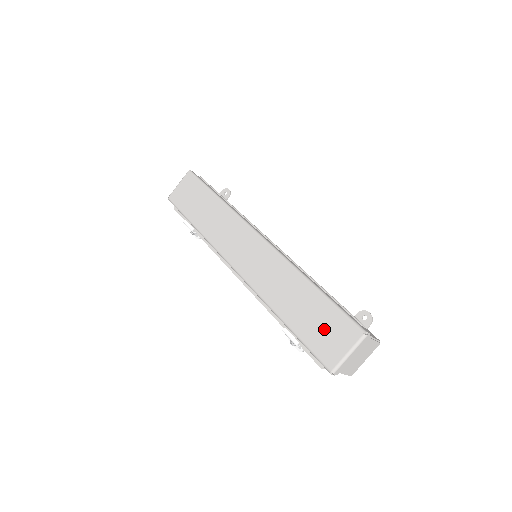
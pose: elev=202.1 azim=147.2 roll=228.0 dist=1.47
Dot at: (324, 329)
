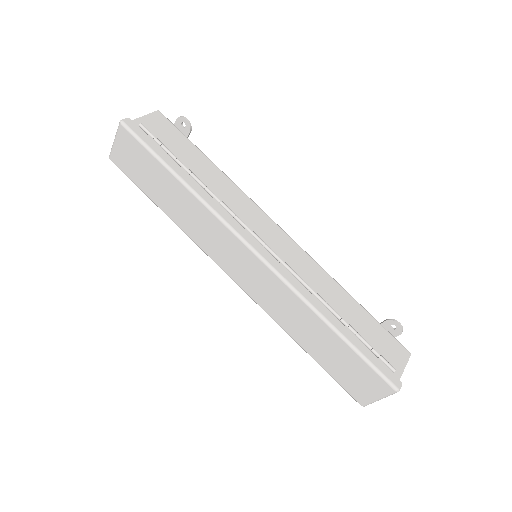
Dot at: (352, 374)
